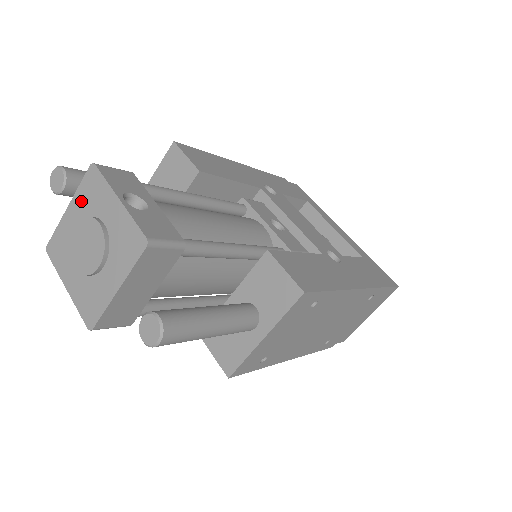
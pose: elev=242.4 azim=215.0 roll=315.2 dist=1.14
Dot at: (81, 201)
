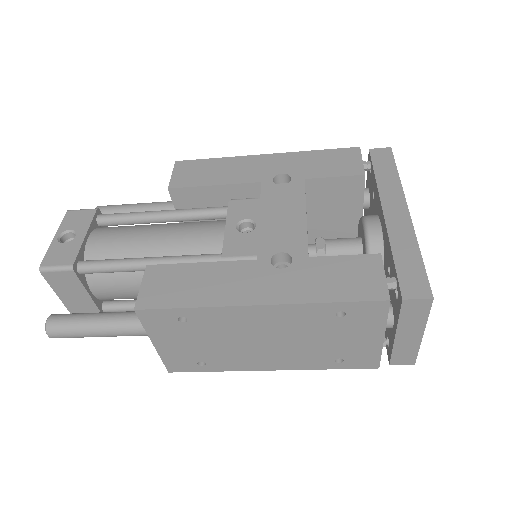
Dot at: occluded
